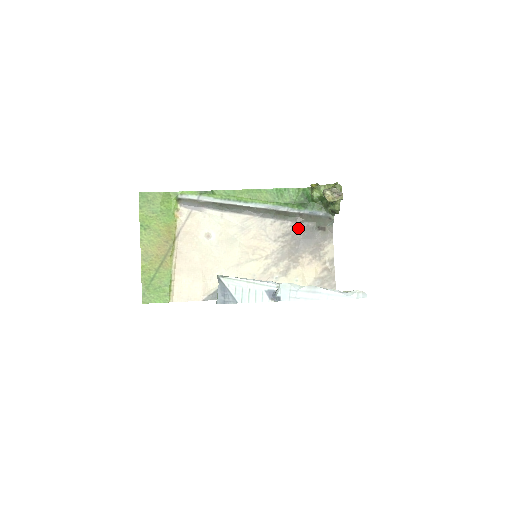
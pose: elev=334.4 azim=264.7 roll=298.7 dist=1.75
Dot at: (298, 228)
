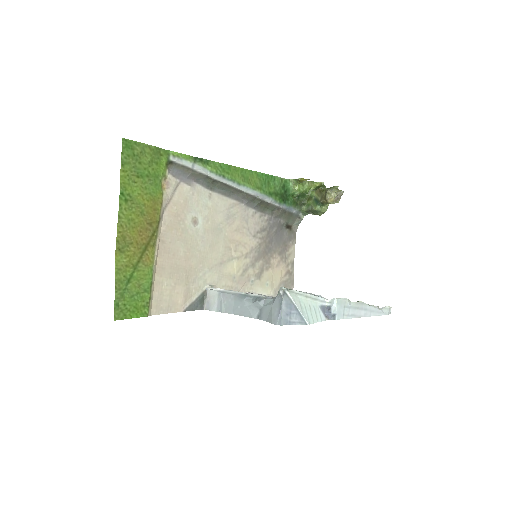
Dot at: (273, 224)
